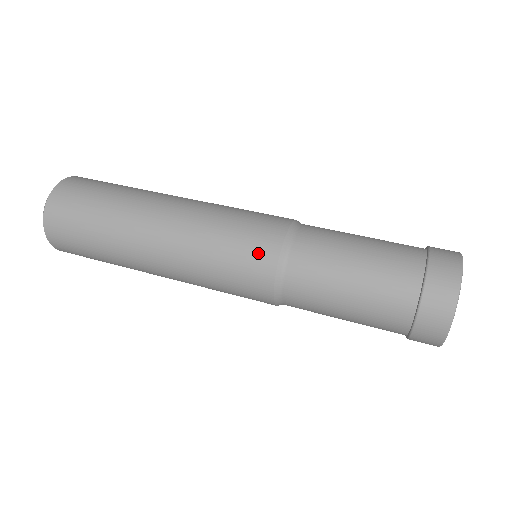
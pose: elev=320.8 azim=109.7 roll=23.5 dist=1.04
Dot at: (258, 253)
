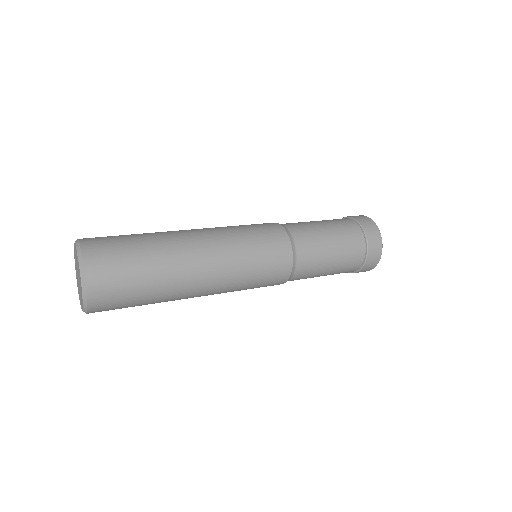
Dot at: (276, 240)
